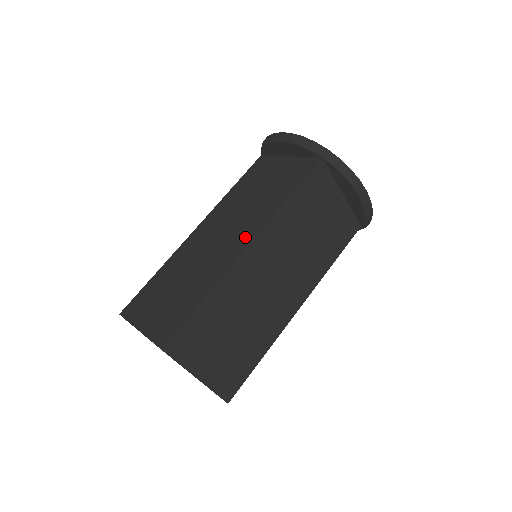
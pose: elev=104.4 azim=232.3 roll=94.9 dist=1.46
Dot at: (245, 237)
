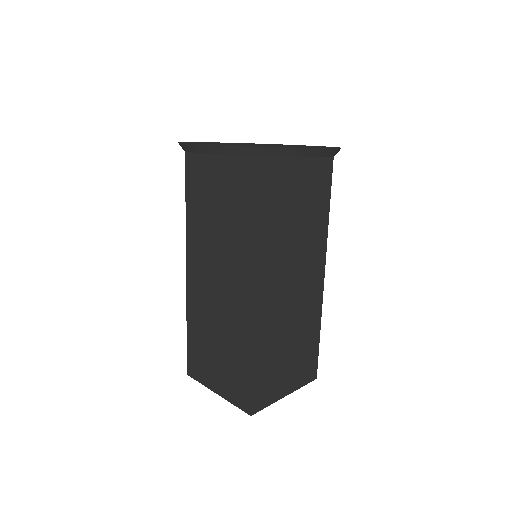
Dot at: (244, 284)
